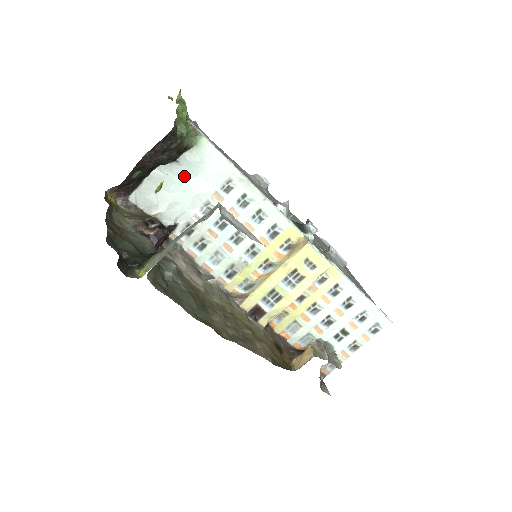
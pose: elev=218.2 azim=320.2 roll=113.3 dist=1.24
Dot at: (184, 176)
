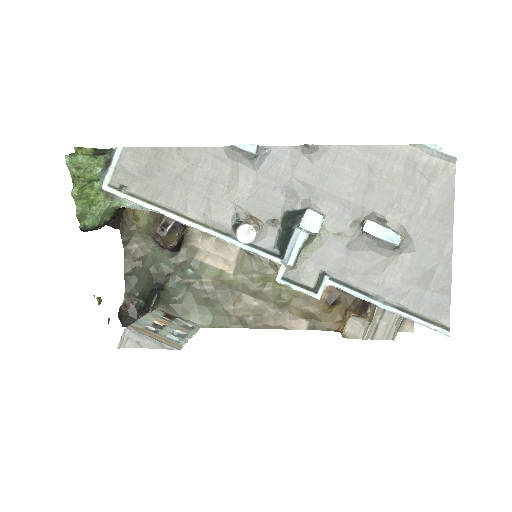
Dot at: occluded
